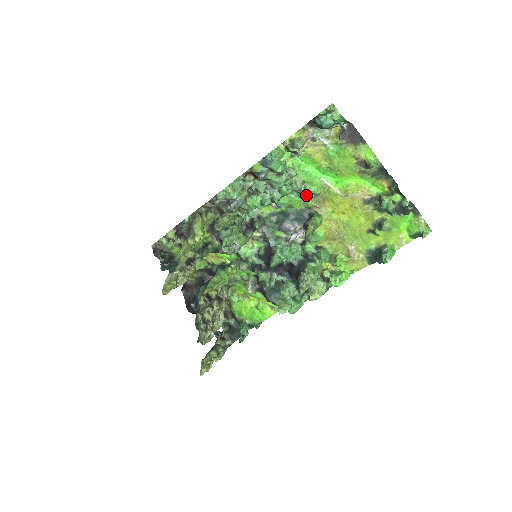
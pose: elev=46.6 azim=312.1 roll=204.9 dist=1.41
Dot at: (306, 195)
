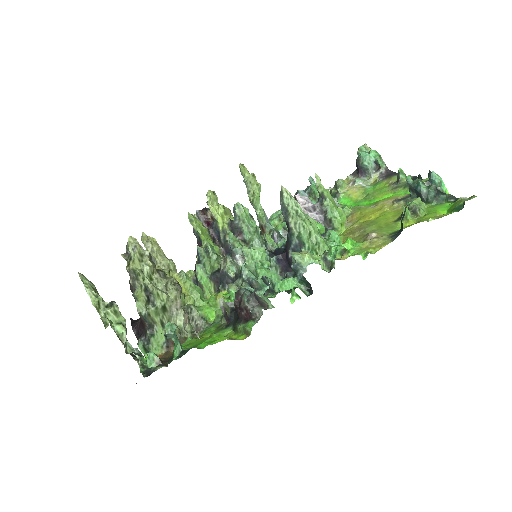
Dot at: occluded
